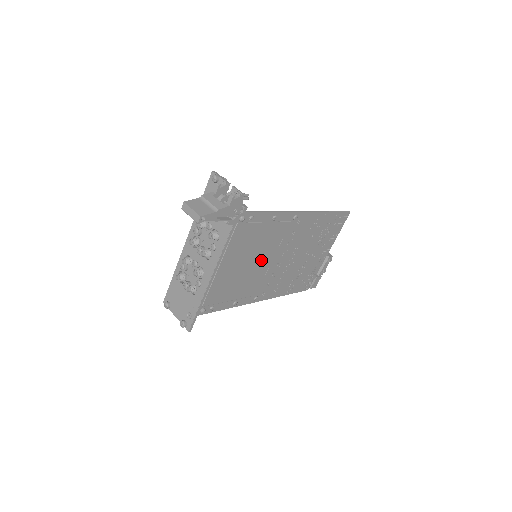
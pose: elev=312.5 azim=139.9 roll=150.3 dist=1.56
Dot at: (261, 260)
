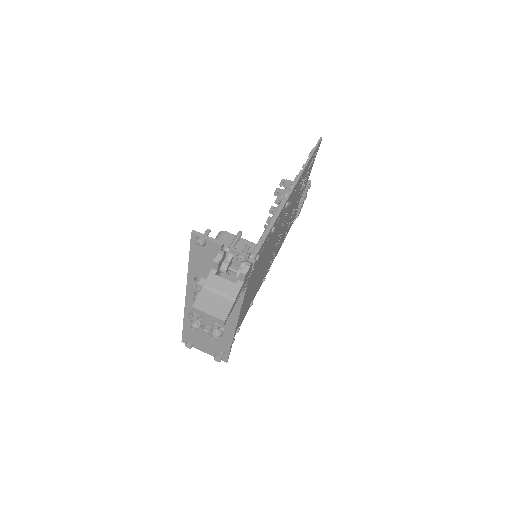
Dot at: (265, 261)
